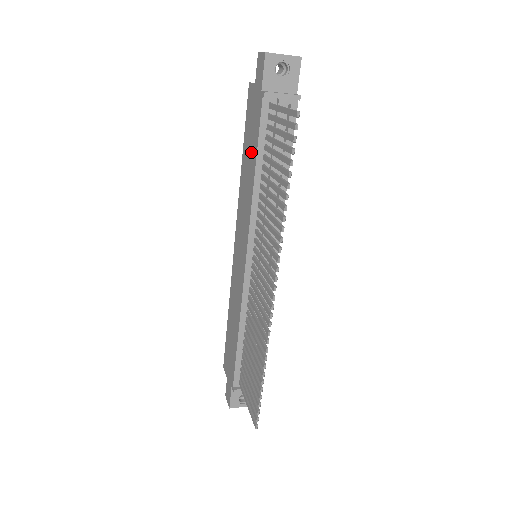
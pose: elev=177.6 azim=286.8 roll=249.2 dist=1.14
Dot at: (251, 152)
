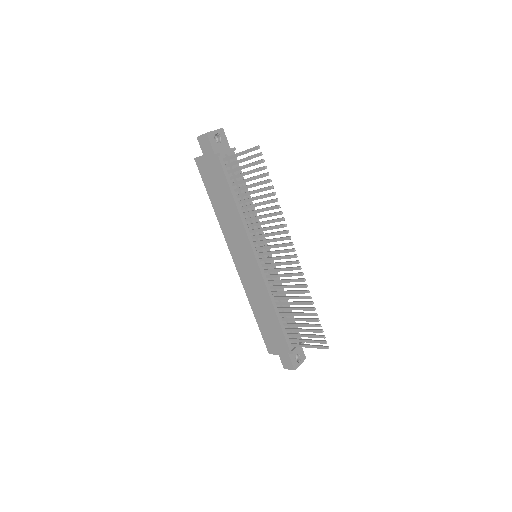
Dot at: (223, 194)
